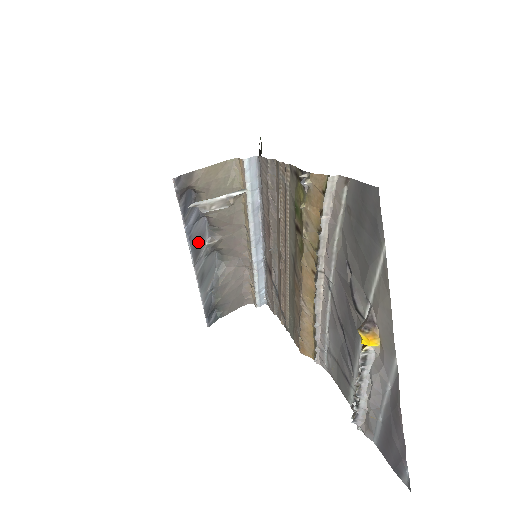
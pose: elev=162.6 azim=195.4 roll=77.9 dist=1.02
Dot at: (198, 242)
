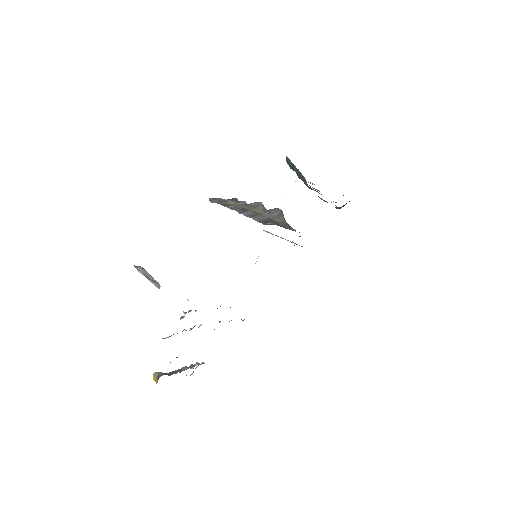
Dot at: occluded
